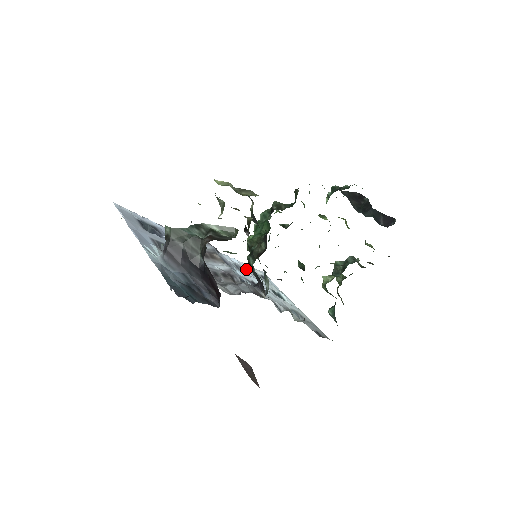
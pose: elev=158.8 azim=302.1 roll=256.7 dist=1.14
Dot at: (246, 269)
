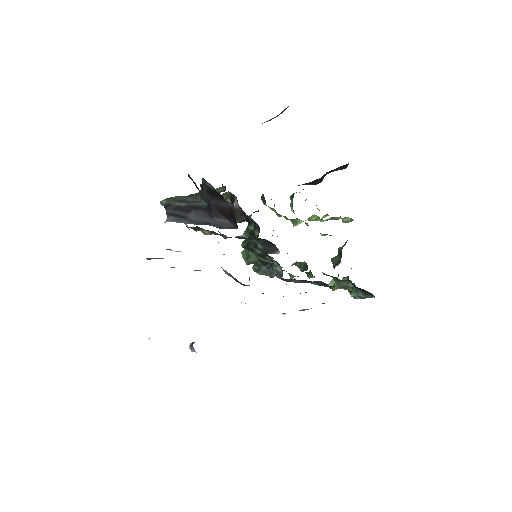
Dot at: occluded
